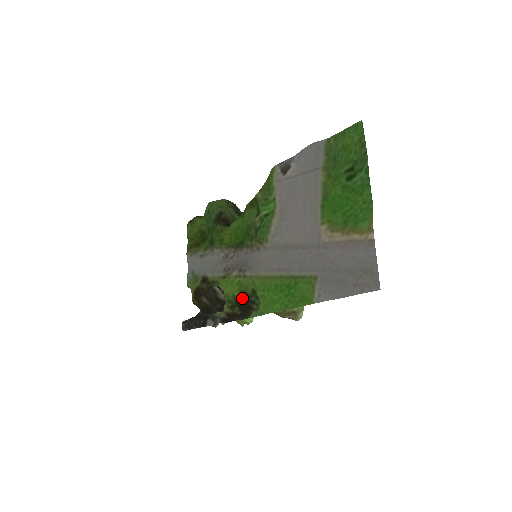
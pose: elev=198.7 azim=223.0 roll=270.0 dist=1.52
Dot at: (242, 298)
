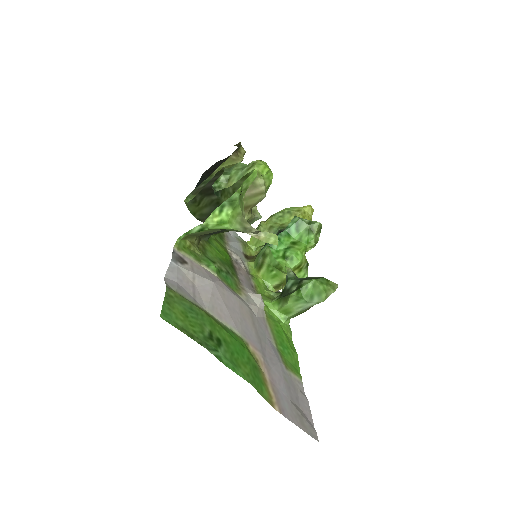
Dot at: occluded
